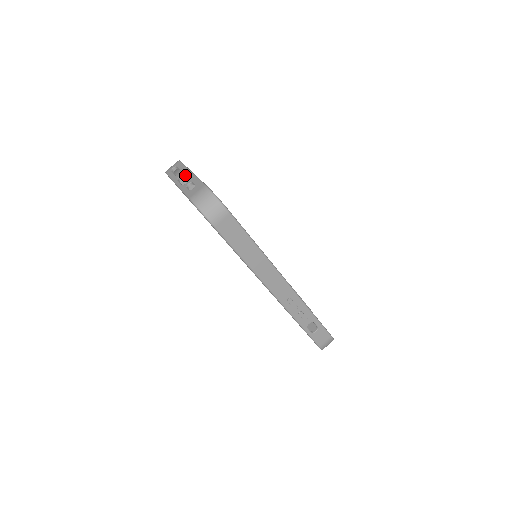
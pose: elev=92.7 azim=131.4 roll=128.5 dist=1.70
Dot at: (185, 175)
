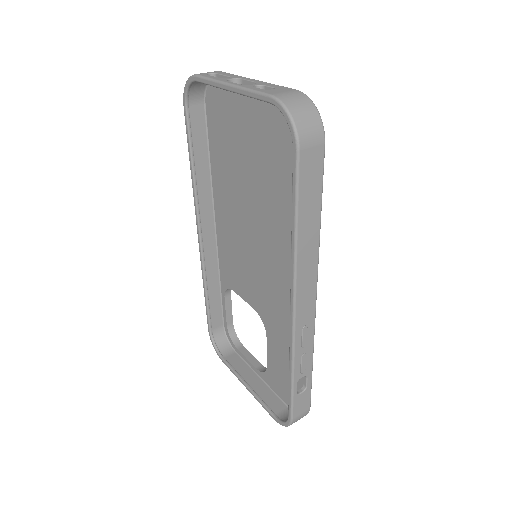
Dot at: (237, 82)
